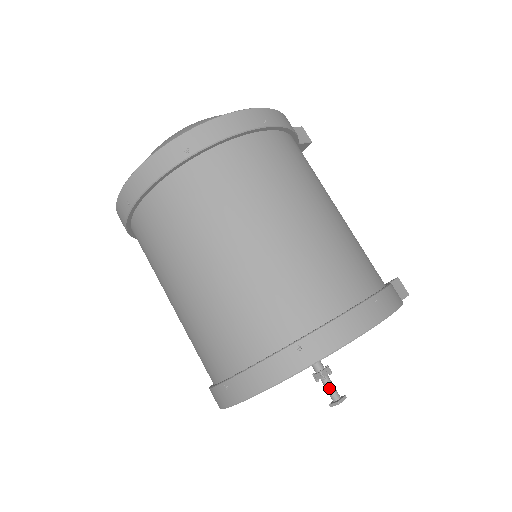
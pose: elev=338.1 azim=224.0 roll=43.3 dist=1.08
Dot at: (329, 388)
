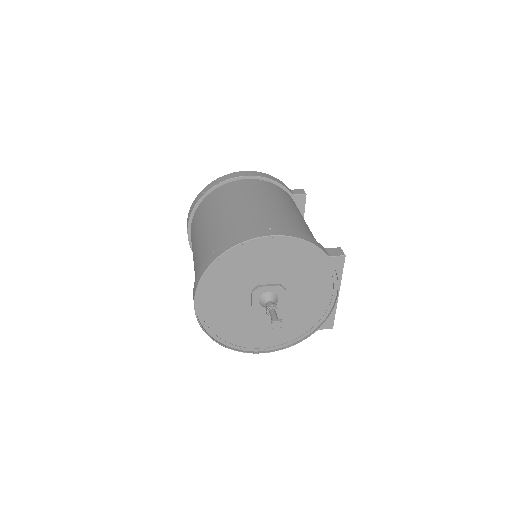
Dot at: (271, 315)
